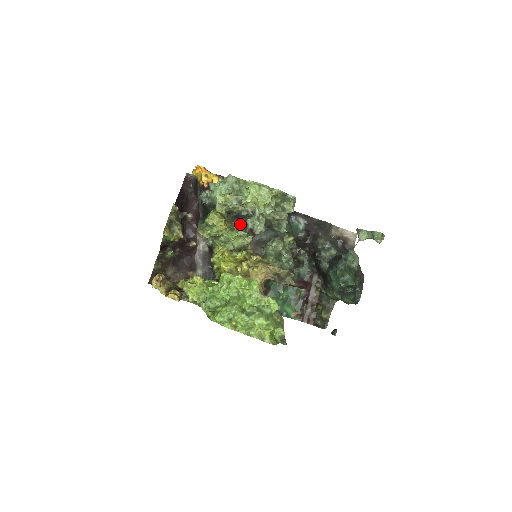
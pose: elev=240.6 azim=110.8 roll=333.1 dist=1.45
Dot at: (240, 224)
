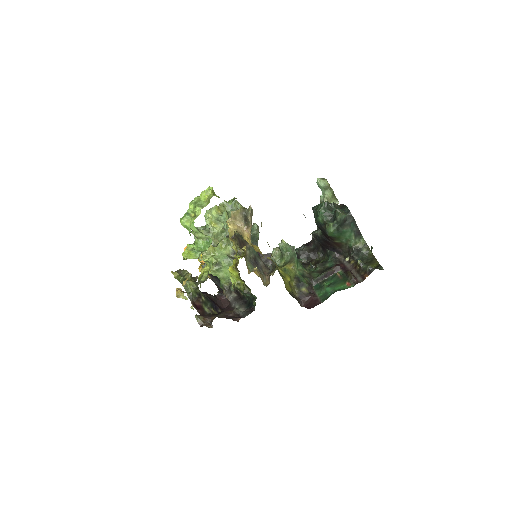
Dot at: occluded
